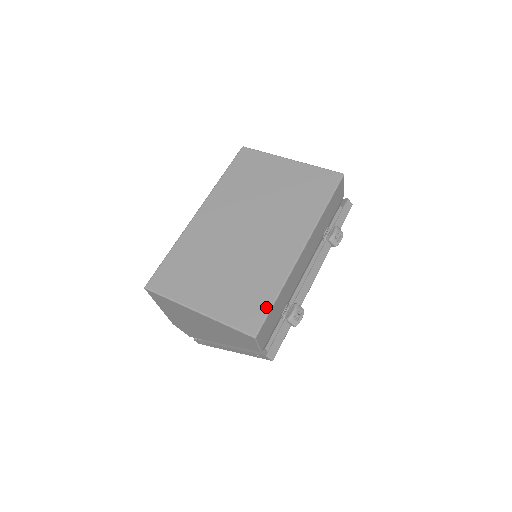
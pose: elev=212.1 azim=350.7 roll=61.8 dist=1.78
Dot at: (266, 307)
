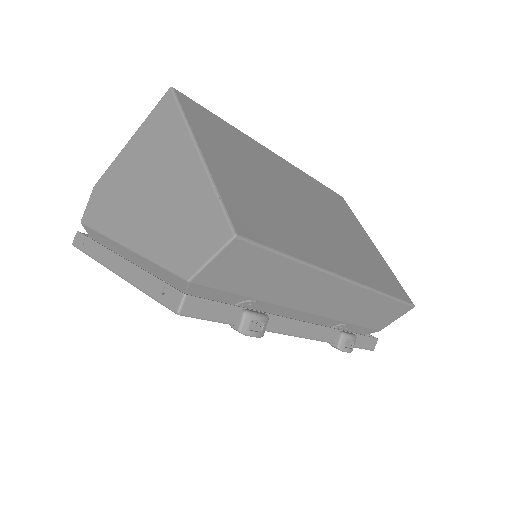
Dot at: (275, 244)
